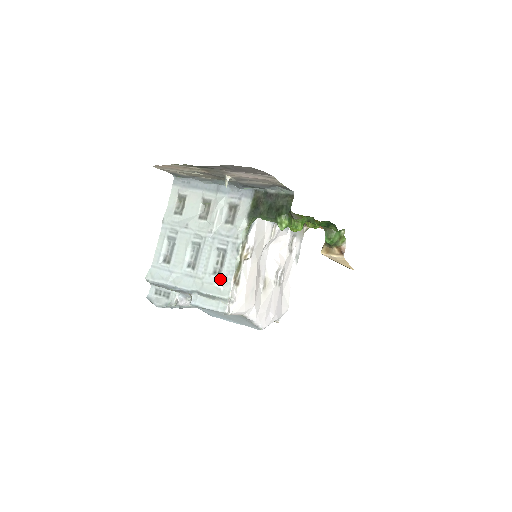
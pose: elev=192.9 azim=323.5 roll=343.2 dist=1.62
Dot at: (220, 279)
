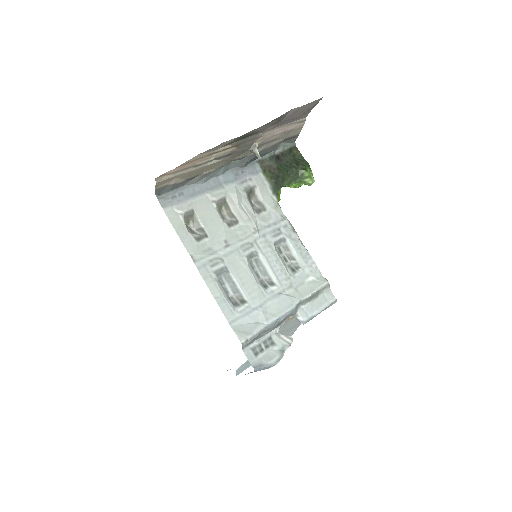
Dot at: (304, 272)
